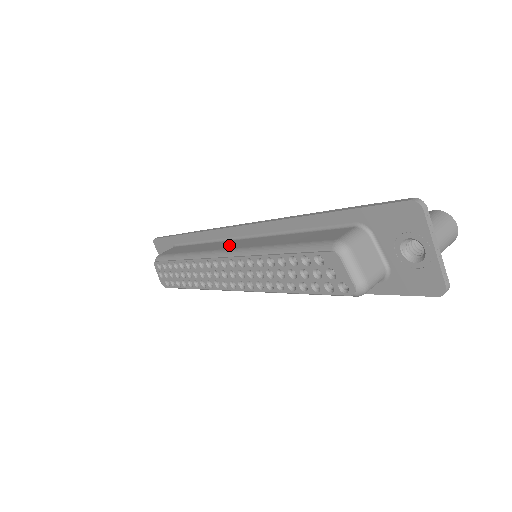
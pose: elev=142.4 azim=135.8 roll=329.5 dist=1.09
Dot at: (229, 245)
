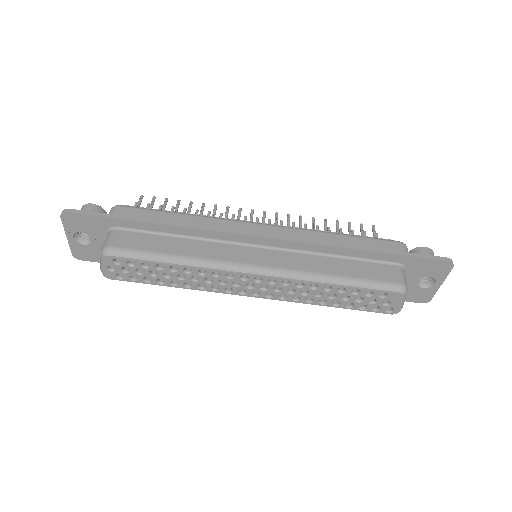
Dot at: (254, 257)
